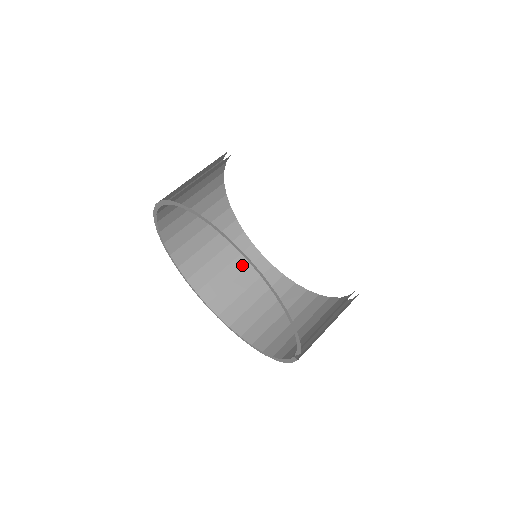
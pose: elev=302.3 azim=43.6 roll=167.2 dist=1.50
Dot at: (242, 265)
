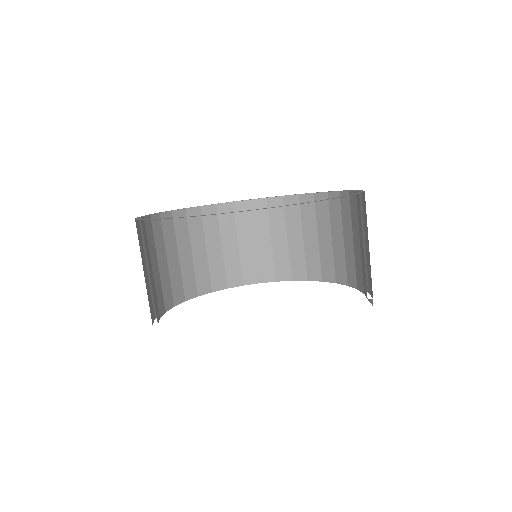
Dot at: (246, 227)
